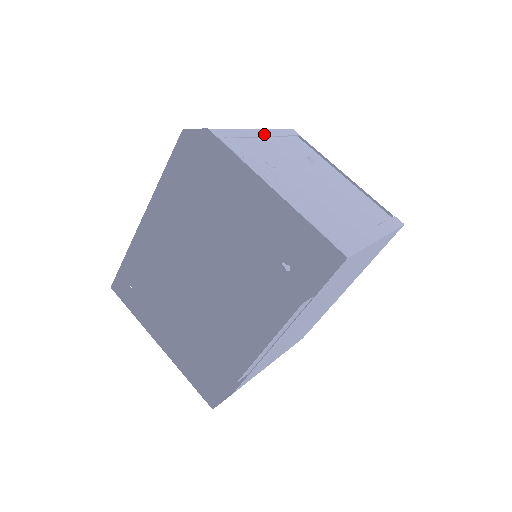
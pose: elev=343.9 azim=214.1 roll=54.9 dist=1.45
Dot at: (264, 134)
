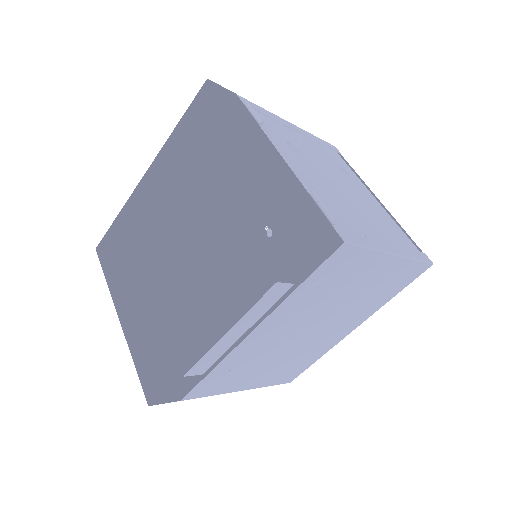
Dot at: (299, 131)
